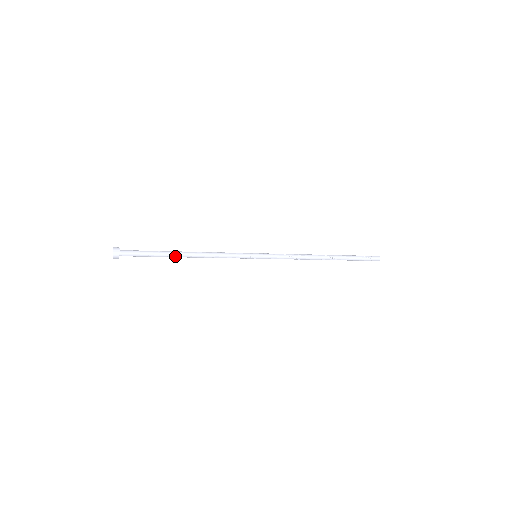
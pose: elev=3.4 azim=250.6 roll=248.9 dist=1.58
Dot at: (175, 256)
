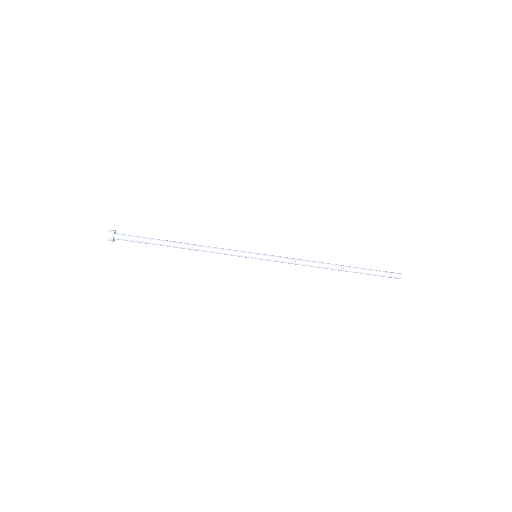
Dot at: (169, 246)
